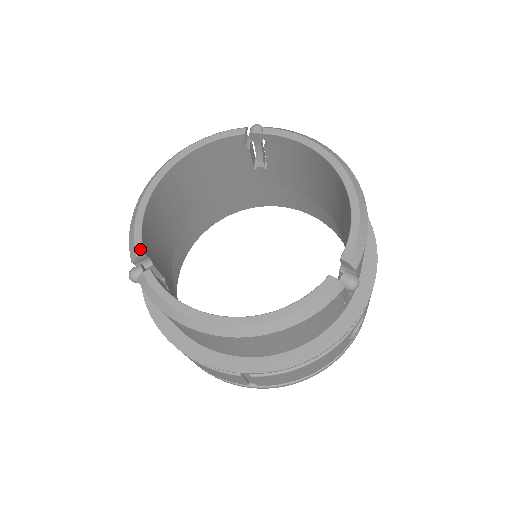
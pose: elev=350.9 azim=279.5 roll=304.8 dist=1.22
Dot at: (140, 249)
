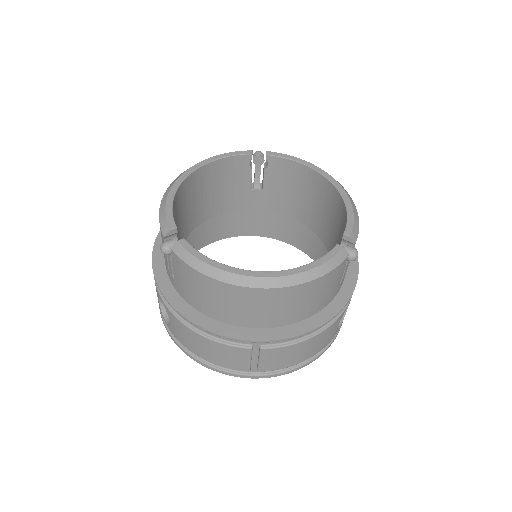
Dot at: (173, 224)
